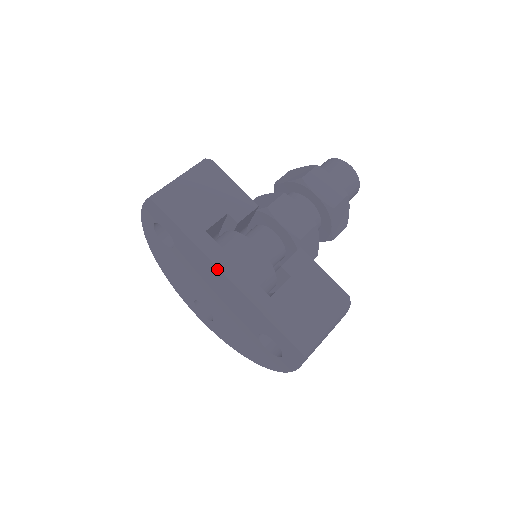
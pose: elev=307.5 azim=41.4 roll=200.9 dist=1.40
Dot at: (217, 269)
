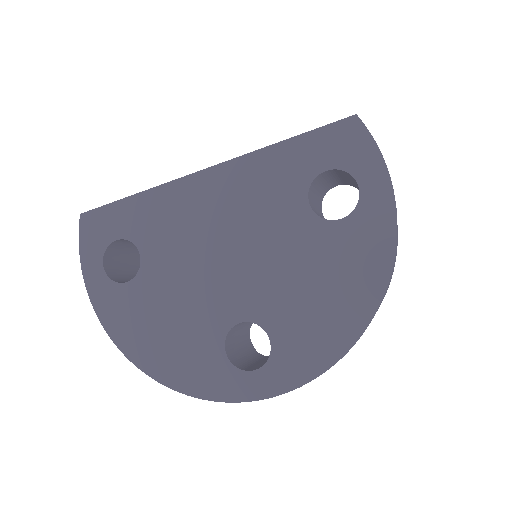
Dot at: (193, 178)
